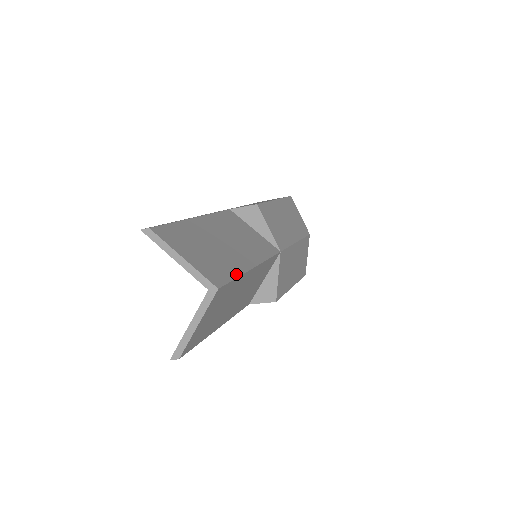
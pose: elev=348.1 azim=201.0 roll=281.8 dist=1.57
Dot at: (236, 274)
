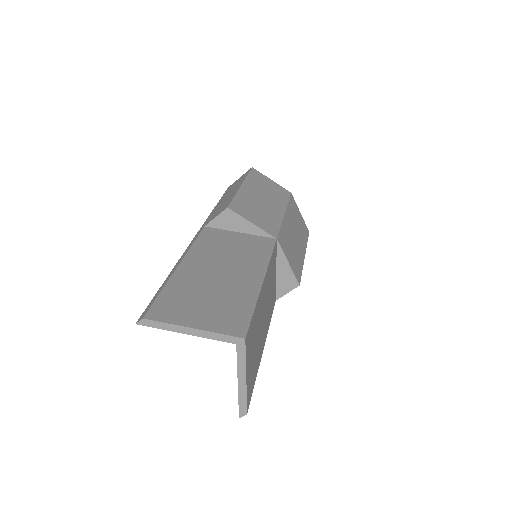
Dot at: (251, 305)
